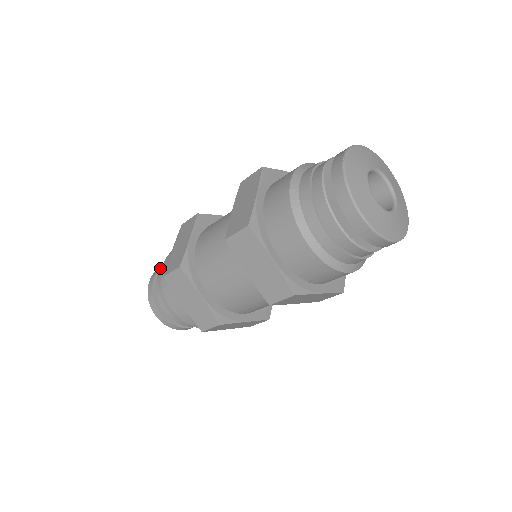
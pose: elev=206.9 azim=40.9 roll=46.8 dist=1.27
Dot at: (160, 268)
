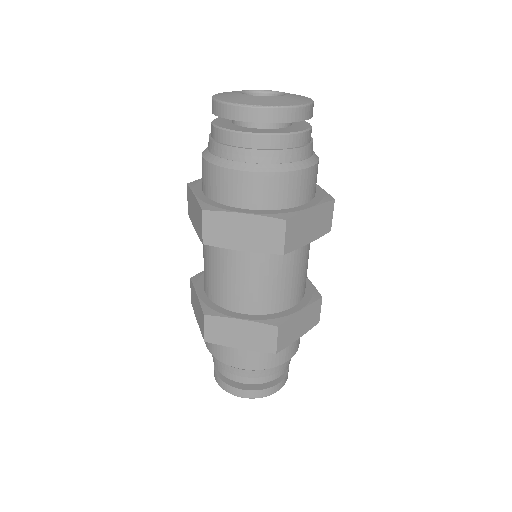
Dot at: occluded
